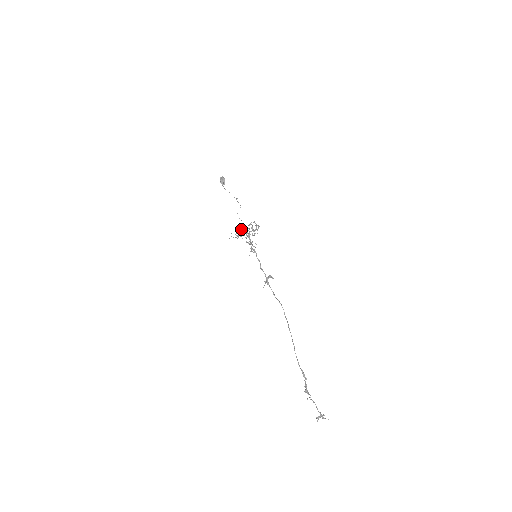
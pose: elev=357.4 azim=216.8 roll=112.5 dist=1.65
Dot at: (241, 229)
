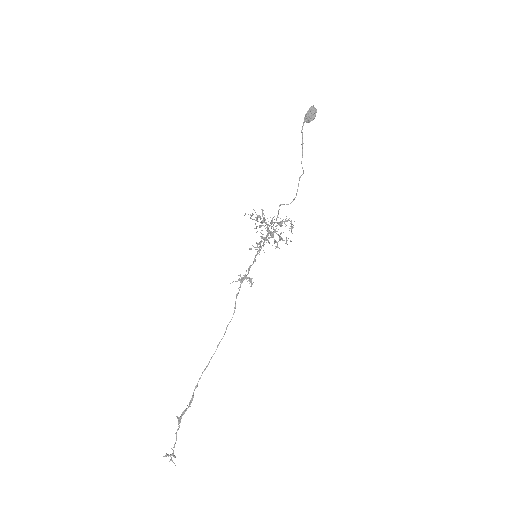
Dot at: occluded
